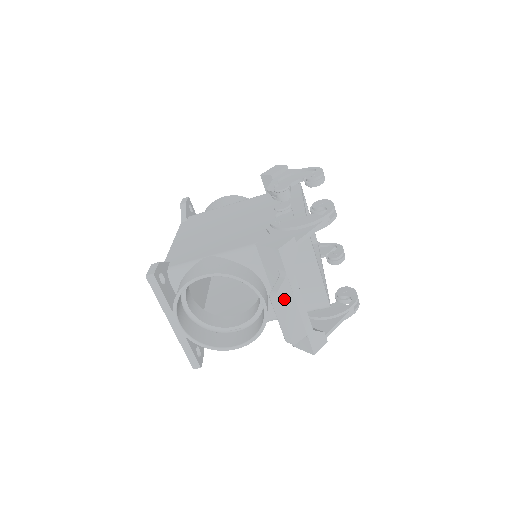
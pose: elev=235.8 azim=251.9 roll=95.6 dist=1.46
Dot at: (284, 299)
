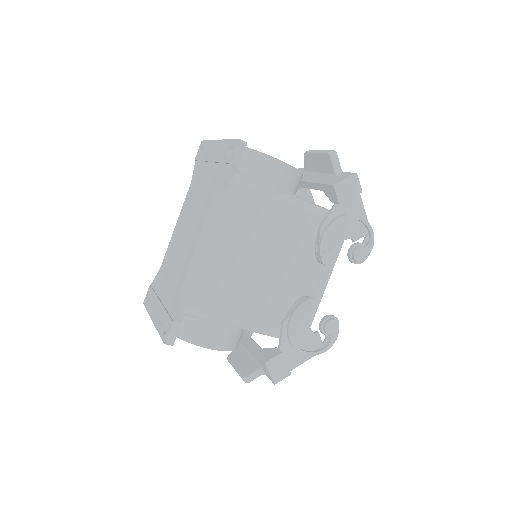
Dot at: occluded
